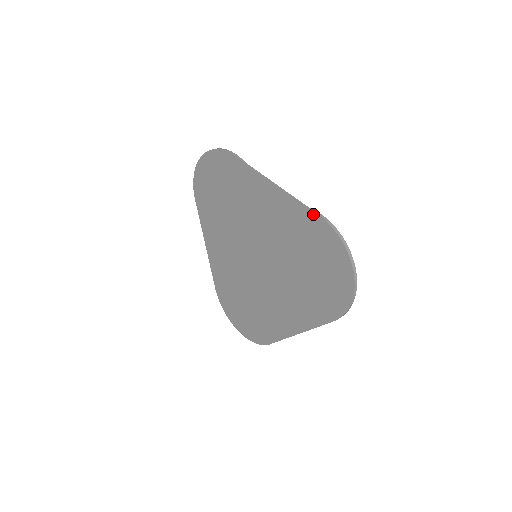
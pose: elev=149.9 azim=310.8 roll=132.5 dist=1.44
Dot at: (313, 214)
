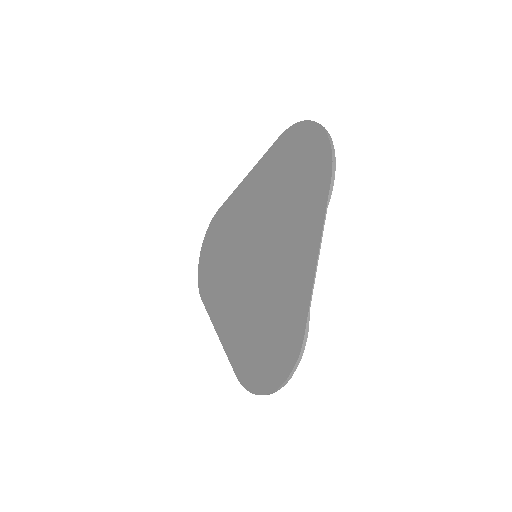
Dot at: (275, 144)
